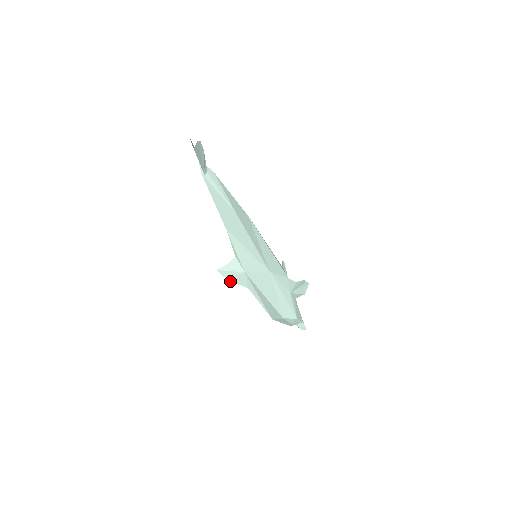
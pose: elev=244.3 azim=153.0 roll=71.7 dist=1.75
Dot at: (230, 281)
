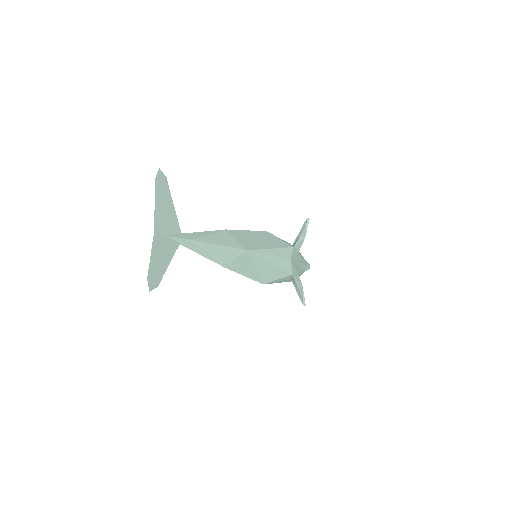
Dot at: occluded
